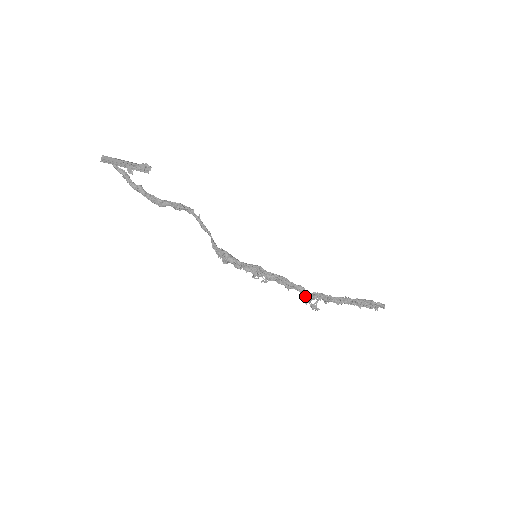
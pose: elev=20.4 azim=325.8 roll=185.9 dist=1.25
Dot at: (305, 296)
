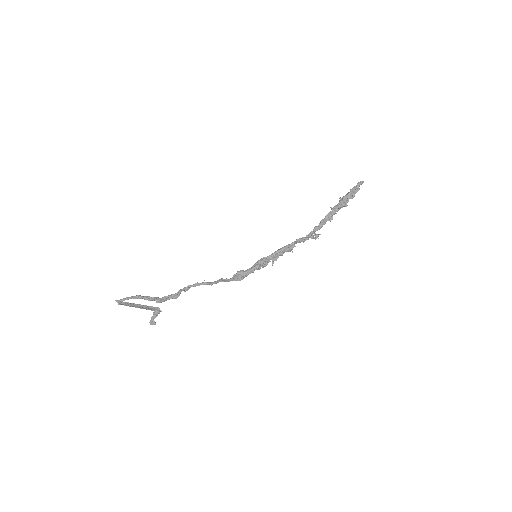
Dot at: (305, 240)
